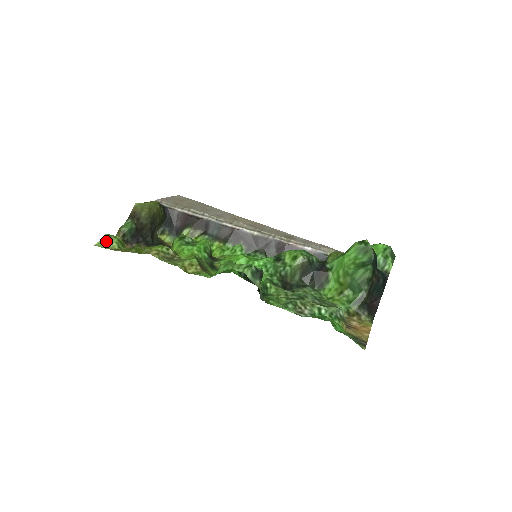
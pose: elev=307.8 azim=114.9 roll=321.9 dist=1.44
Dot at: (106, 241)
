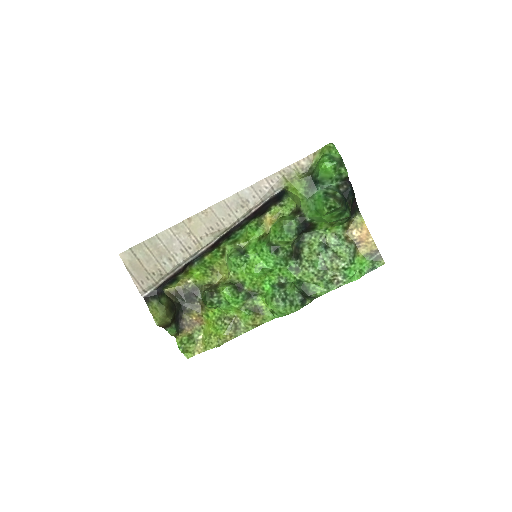
Dot at: (187, 352)
